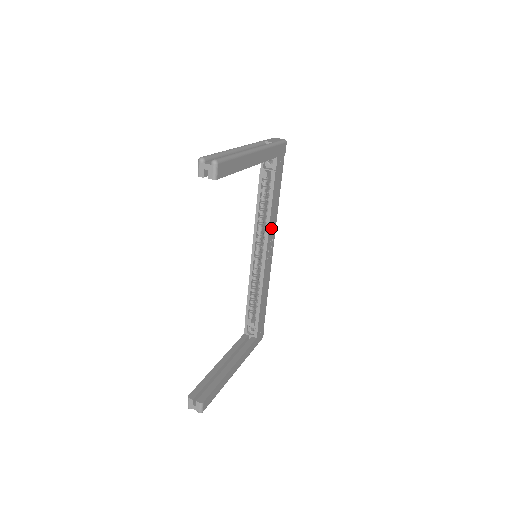
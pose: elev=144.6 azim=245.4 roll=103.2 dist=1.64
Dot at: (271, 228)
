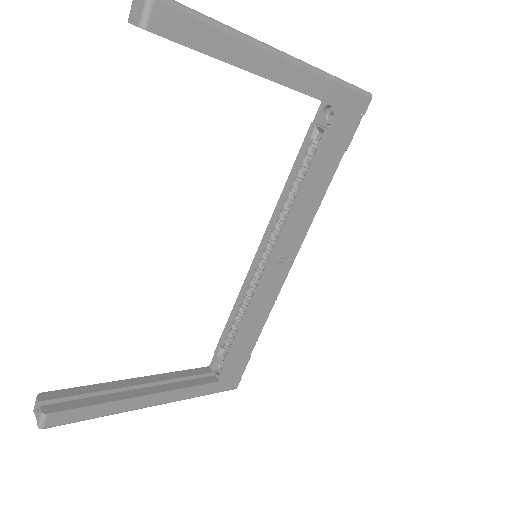
Dot at: (296, 225)
